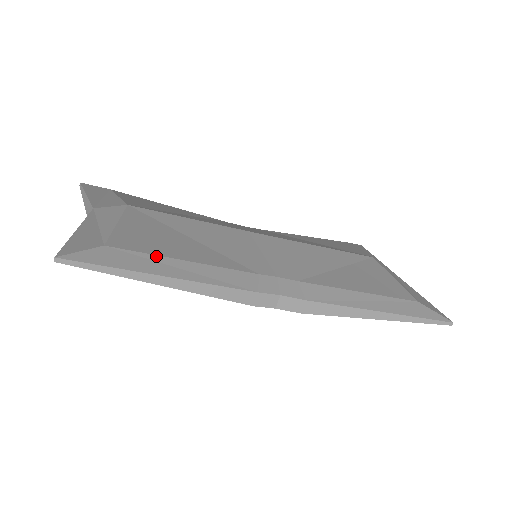
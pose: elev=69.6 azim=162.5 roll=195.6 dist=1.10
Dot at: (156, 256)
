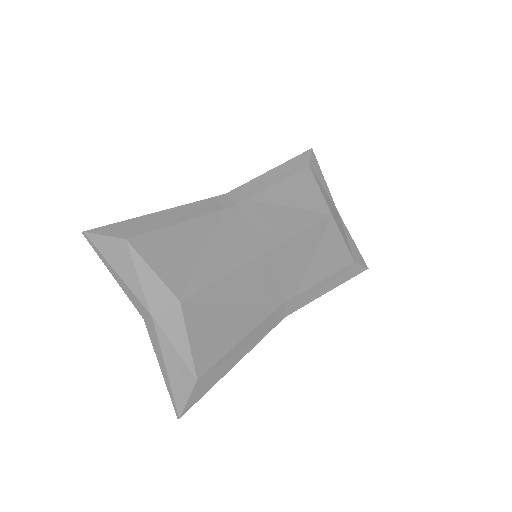
Dot at: (224, 357)
